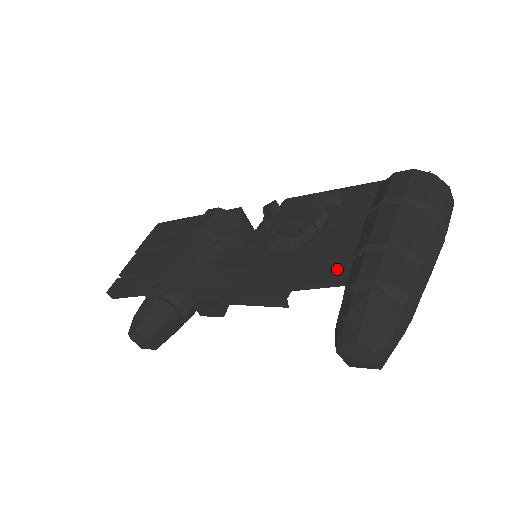
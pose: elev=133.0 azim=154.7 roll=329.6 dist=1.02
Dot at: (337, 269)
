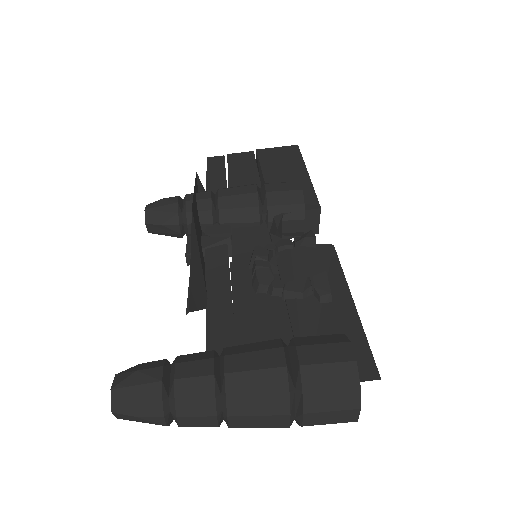
Dot at: (225, 338)
